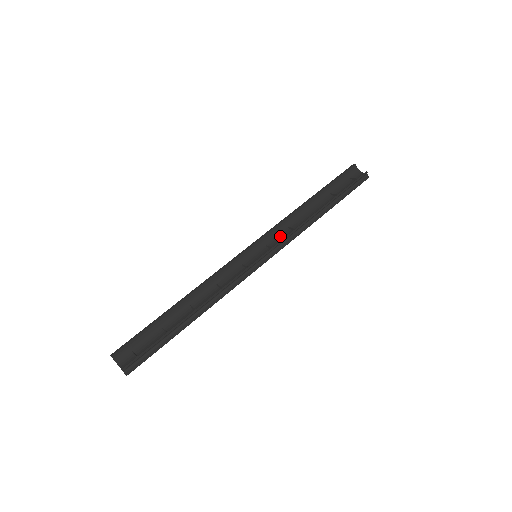
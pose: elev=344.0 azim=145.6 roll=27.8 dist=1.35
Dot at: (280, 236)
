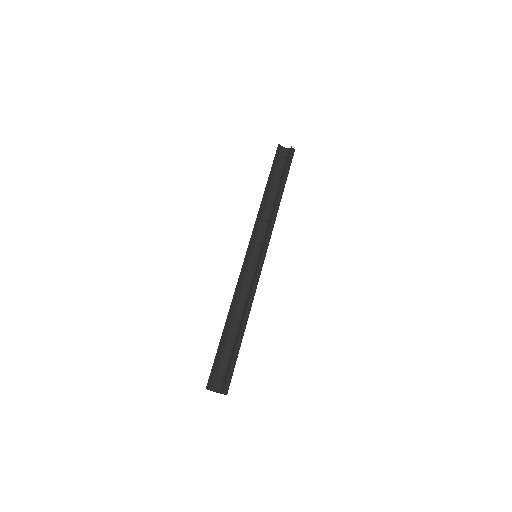
Dot at: (262, 231)
